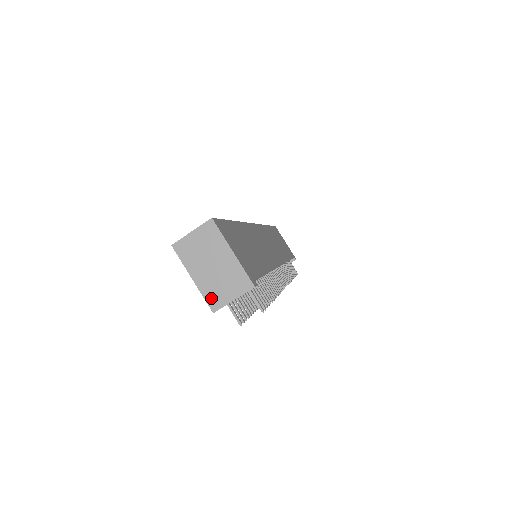
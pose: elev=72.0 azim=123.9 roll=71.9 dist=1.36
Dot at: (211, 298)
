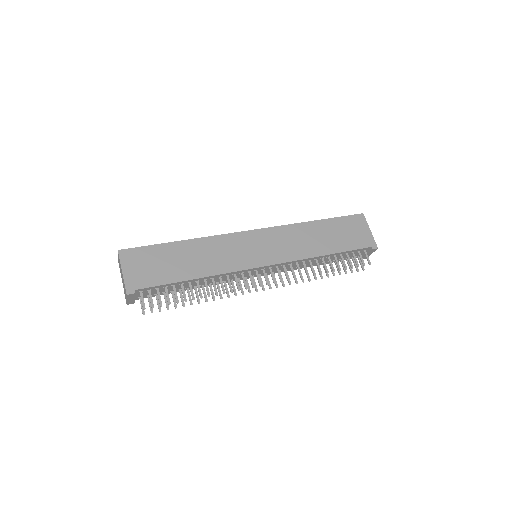
Dot at: (125, 296)
